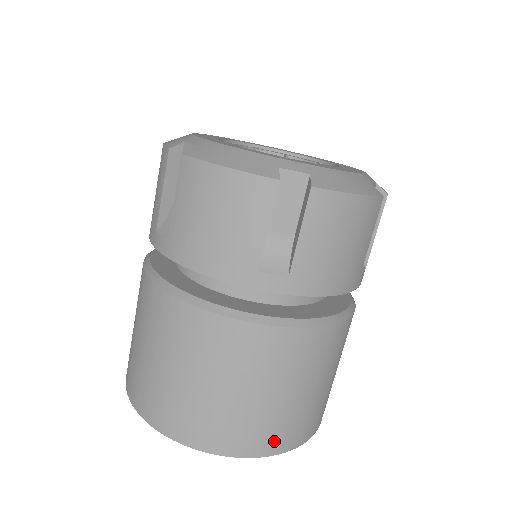
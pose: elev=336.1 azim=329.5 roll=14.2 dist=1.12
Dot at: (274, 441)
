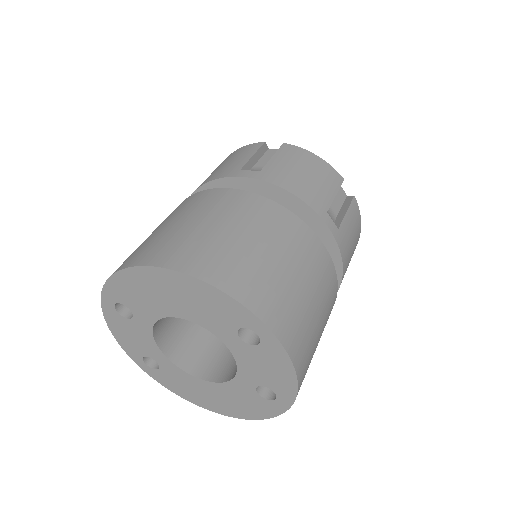
Dot at: (300, 353)
